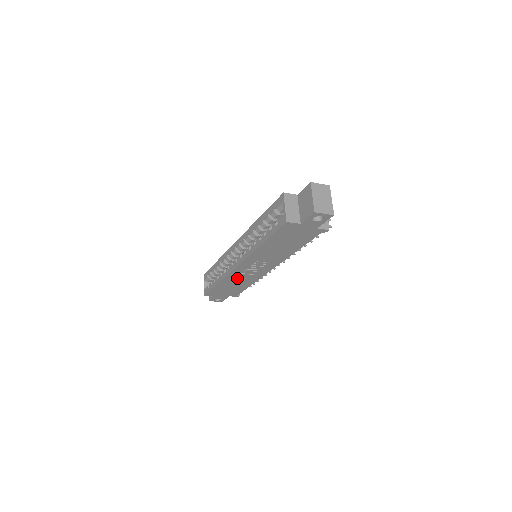
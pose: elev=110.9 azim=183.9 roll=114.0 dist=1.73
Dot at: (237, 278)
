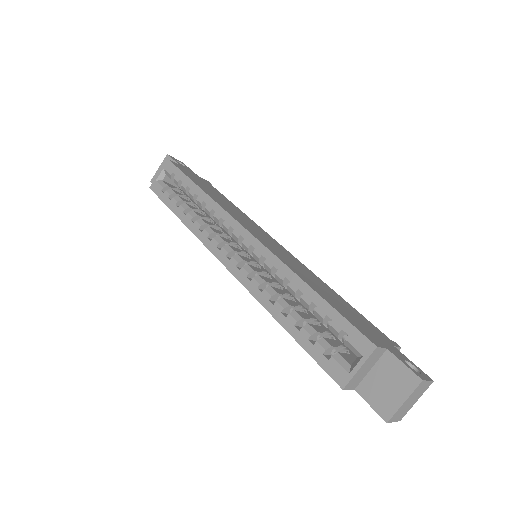
Dot at: occluded
